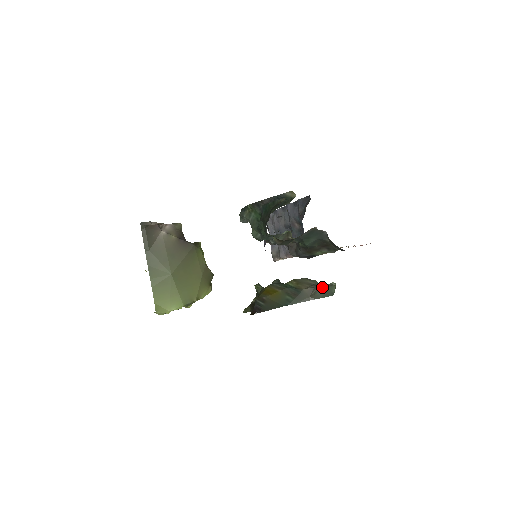
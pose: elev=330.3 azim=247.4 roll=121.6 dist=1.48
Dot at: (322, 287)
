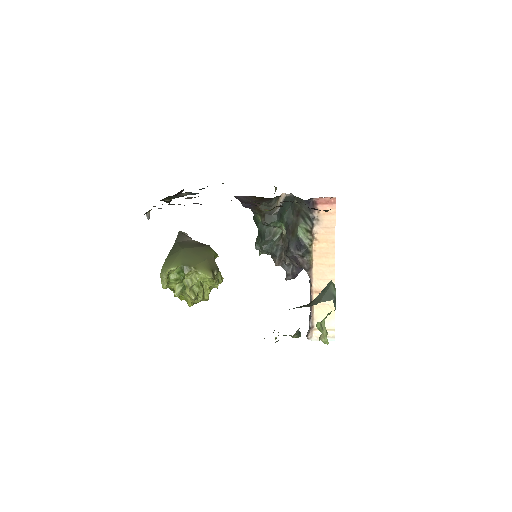
Dot at: (322, 292)
